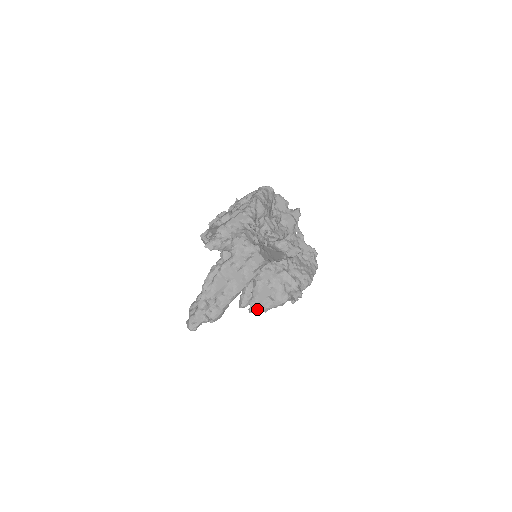
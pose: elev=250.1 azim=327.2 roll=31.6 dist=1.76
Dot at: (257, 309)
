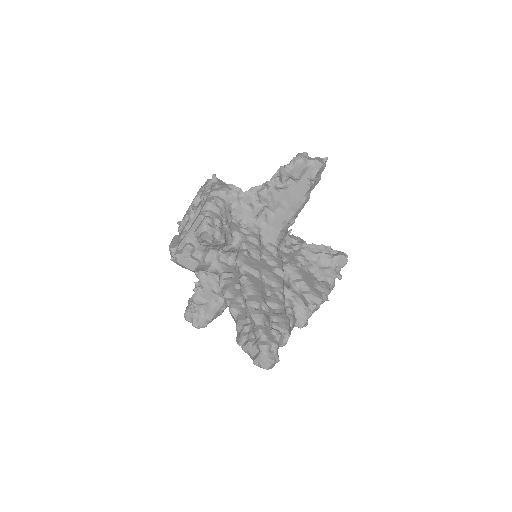
Dot at: (318, 298)
